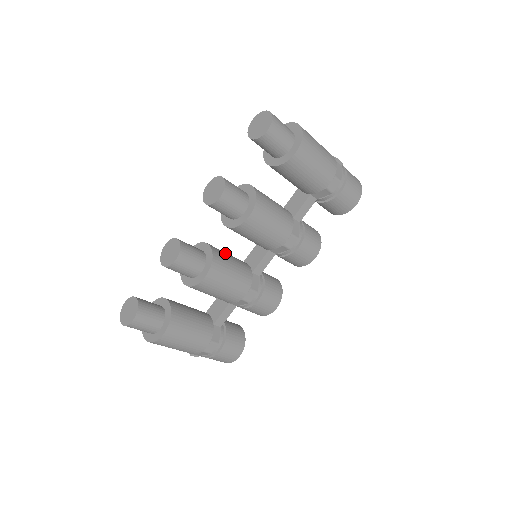
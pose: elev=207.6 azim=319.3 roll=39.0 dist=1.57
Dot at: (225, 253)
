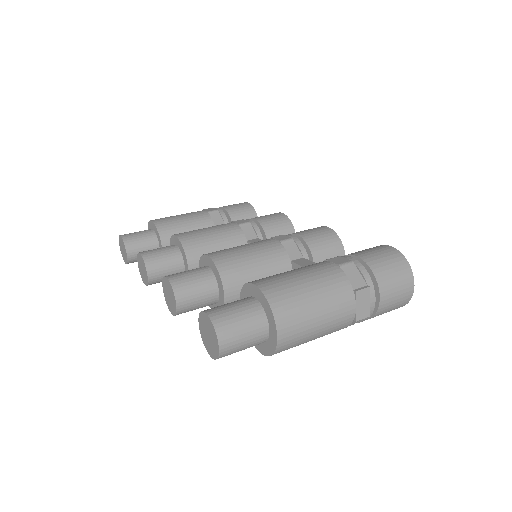
Dot at: occluded
